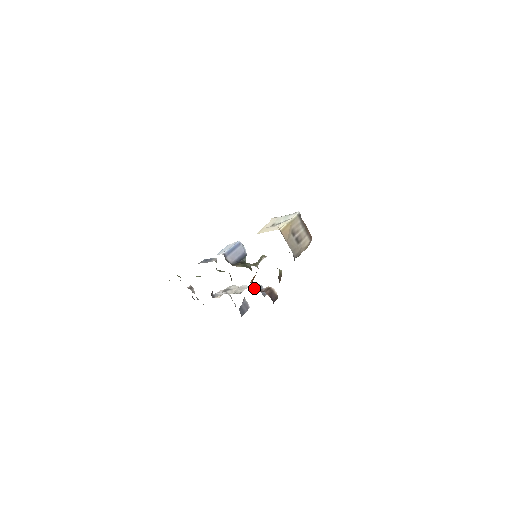
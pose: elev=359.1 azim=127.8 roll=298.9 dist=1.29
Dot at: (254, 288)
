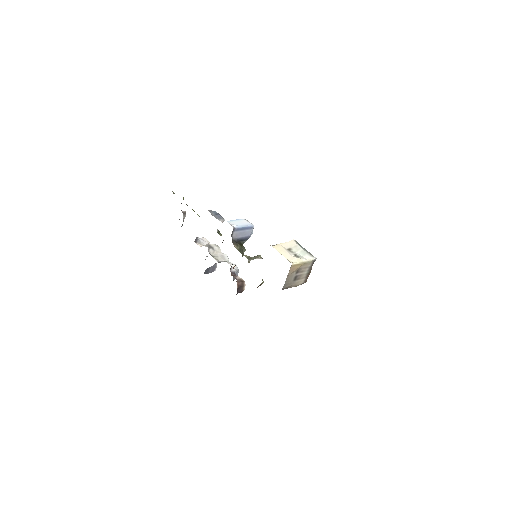
Dot at: (232, 269)
